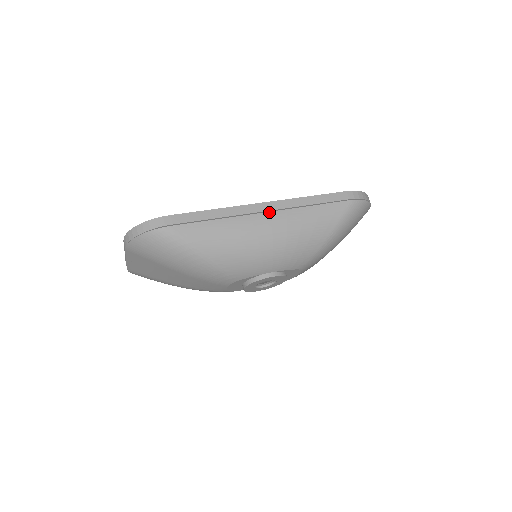
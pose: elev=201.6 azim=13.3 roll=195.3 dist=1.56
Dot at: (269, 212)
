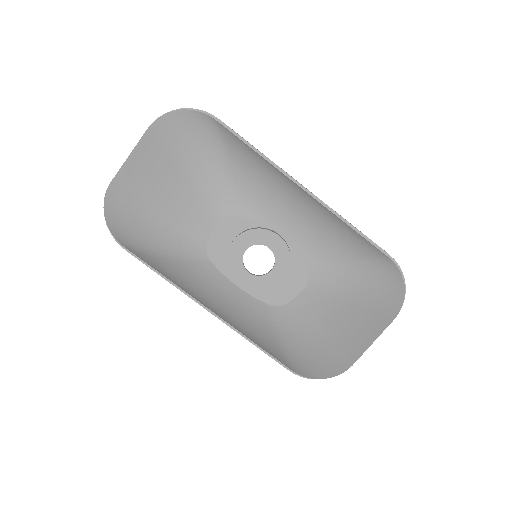
Dot at: (307, 193)
